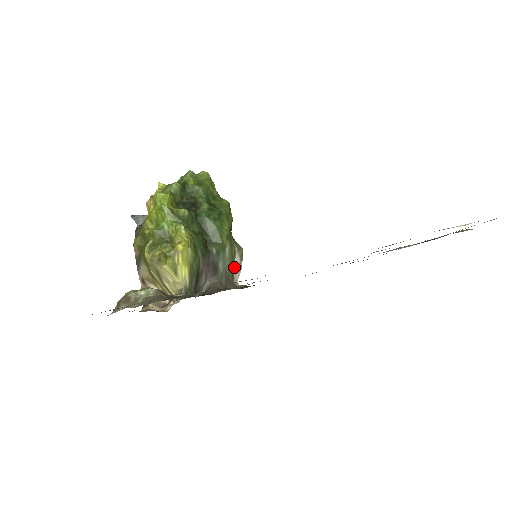
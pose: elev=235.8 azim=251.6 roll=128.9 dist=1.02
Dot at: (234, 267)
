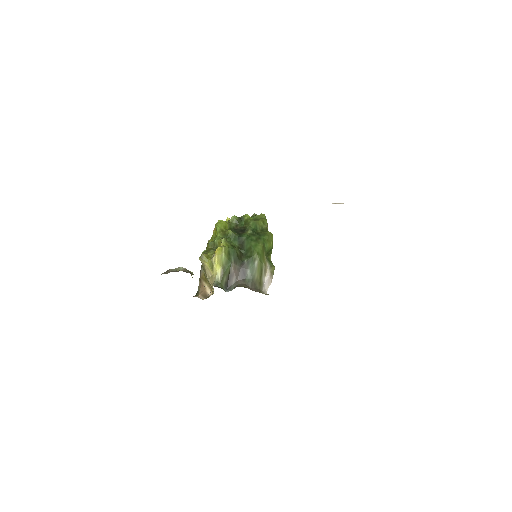
Dot at: (265, 279)
